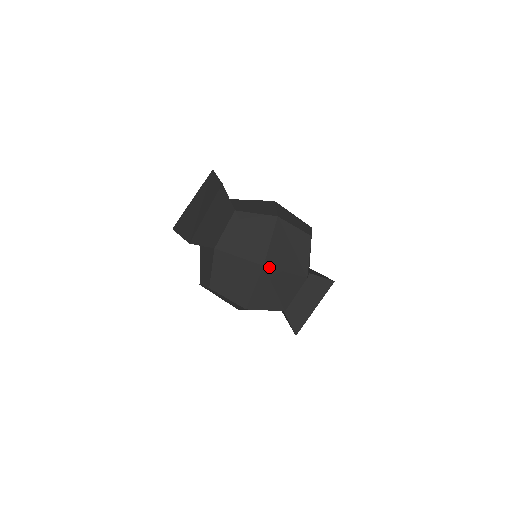
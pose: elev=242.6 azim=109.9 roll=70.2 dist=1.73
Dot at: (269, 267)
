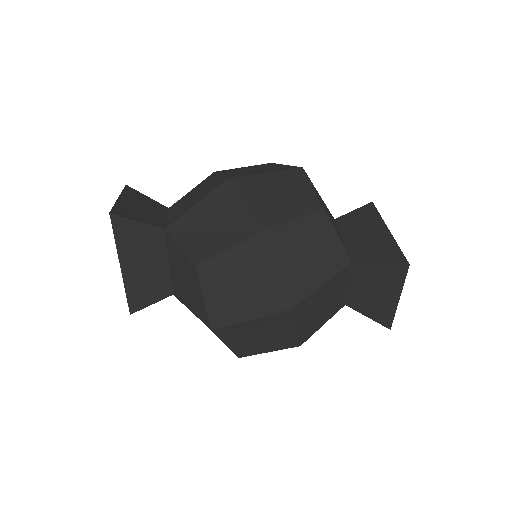
Dot at: (237, 177)
